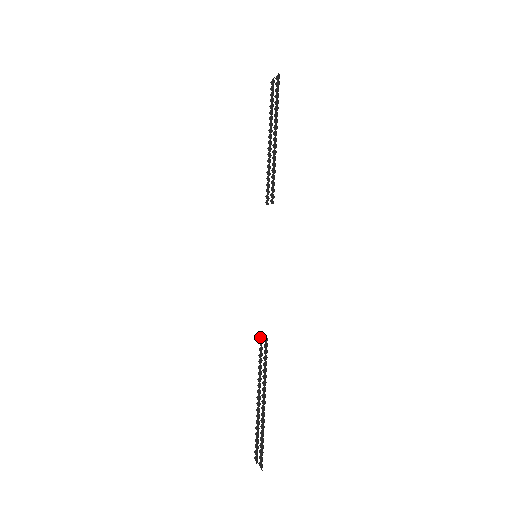
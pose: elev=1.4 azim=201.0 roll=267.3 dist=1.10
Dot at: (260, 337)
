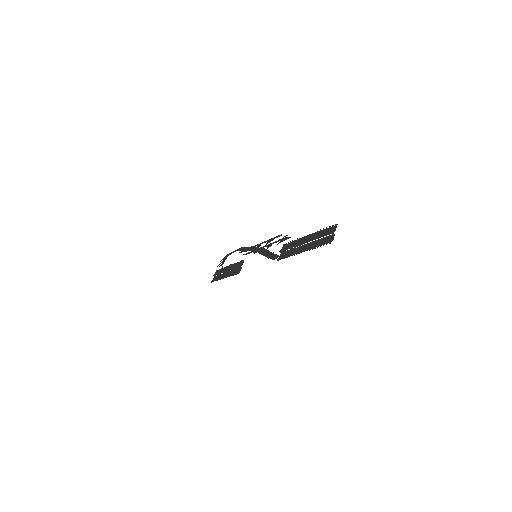
Dot at: (243, 261)
